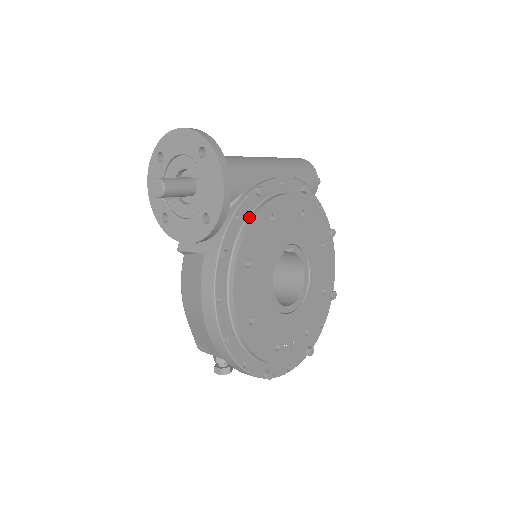
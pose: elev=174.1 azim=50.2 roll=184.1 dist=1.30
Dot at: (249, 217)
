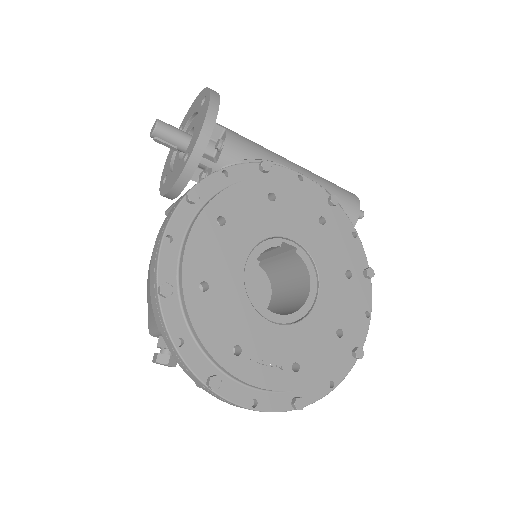
Dot at: (241, 182)
